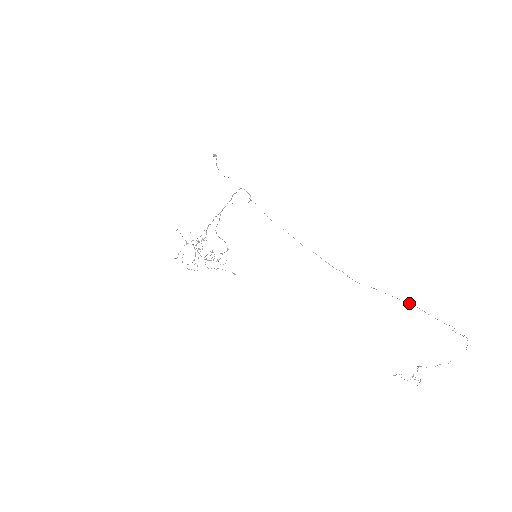
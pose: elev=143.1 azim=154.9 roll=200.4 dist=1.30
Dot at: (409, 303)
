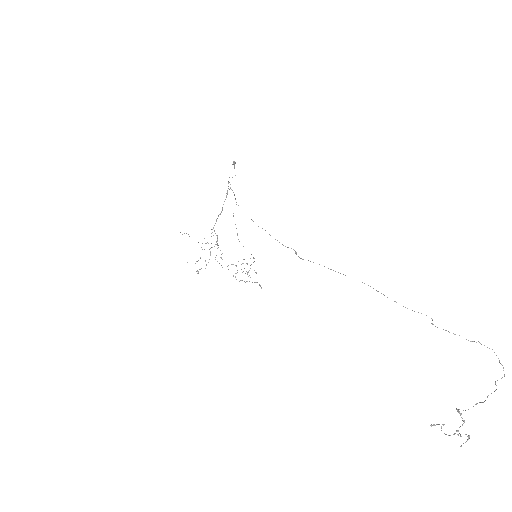
Dot at: occluded
